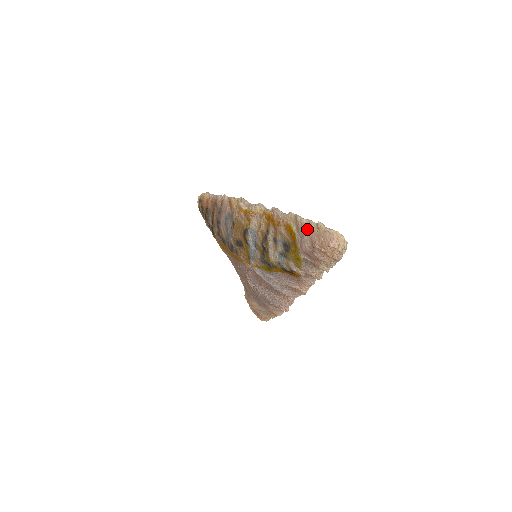
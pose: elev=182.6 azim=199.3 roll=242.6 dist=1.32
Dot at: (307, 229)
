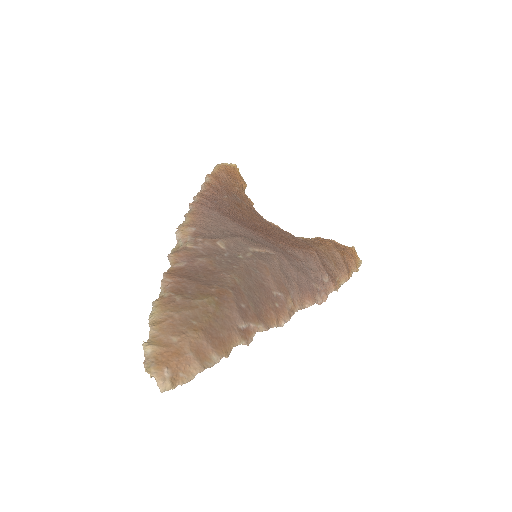
Dot at: occluded
